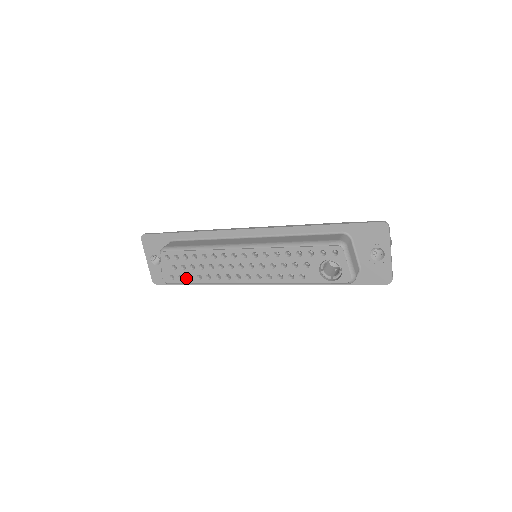
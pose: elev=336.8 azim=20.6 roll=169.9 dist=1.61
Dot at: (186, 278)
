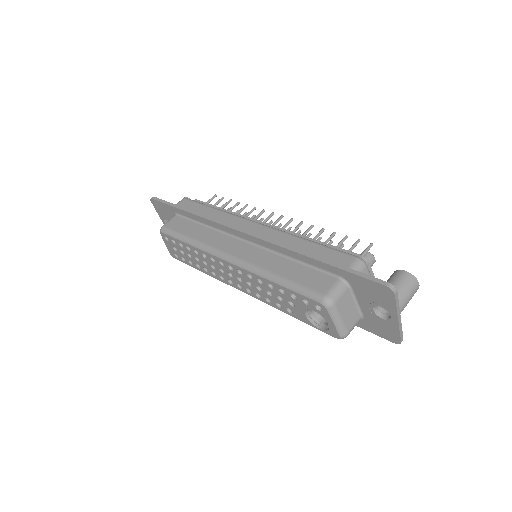
Dot at: (187, 262)
